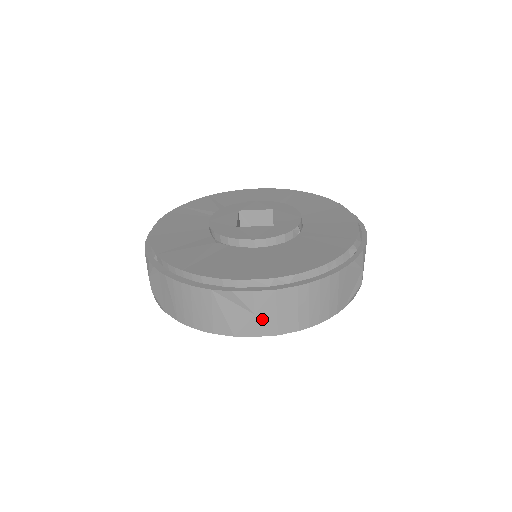
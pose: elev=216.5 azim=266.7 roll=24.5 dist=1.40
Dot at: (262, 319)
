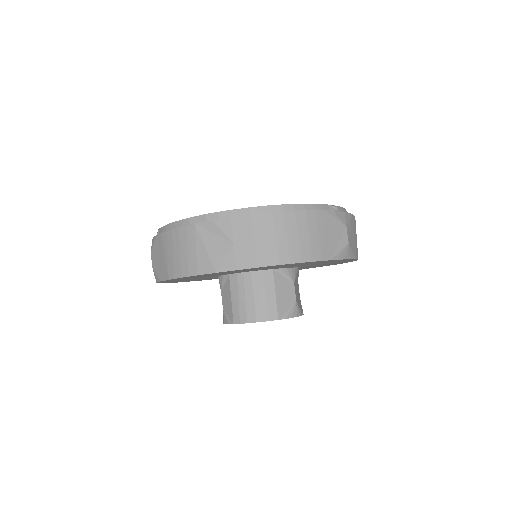
Dot at: (241, 248)
